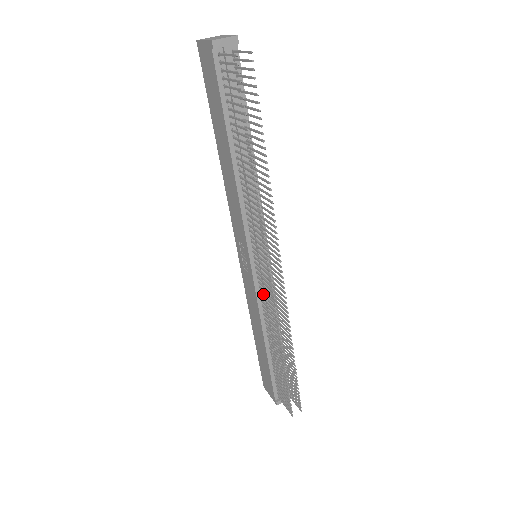
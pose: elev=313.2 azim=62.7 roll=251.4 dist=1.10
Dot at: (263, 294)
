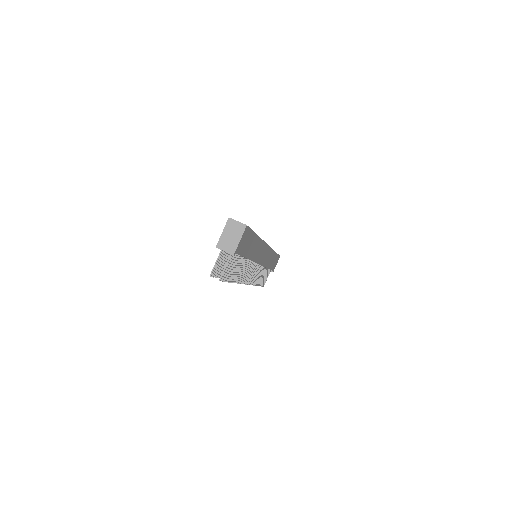
Dot at: occluded
